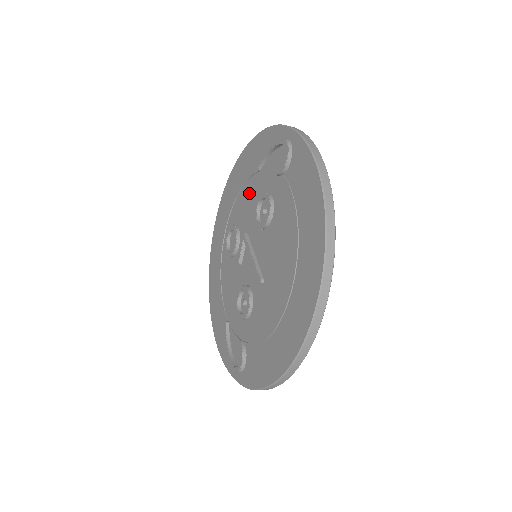
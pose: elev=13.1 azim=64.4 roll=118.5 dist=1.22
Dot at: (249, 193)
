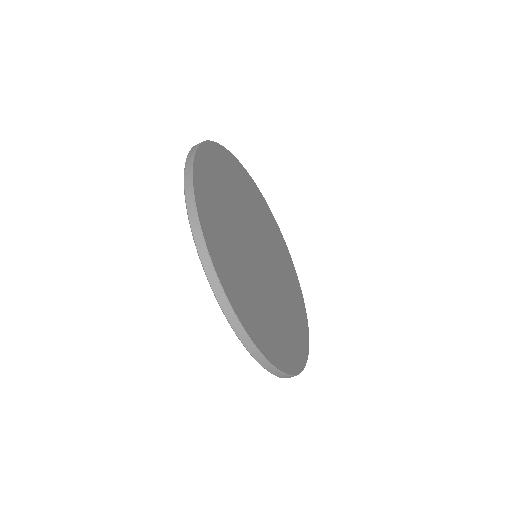
Dot at: occluded
